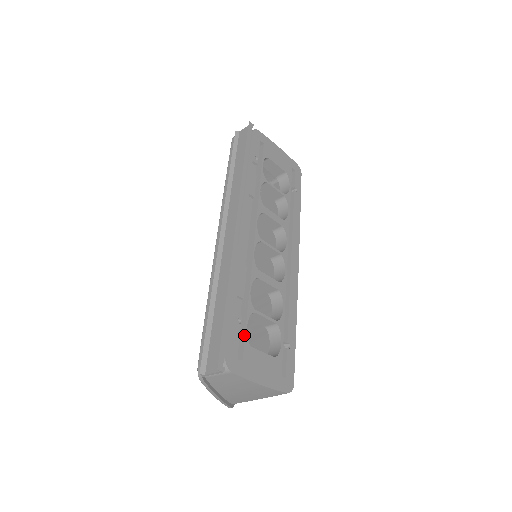
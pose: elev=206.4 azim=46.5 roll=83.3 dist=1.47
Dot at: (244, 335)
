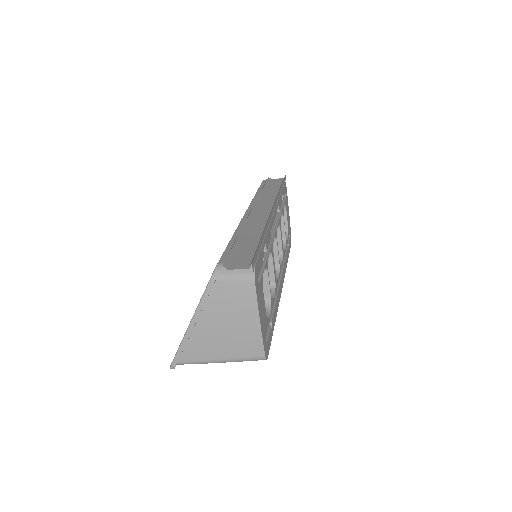
Dot at: (262, 272)
